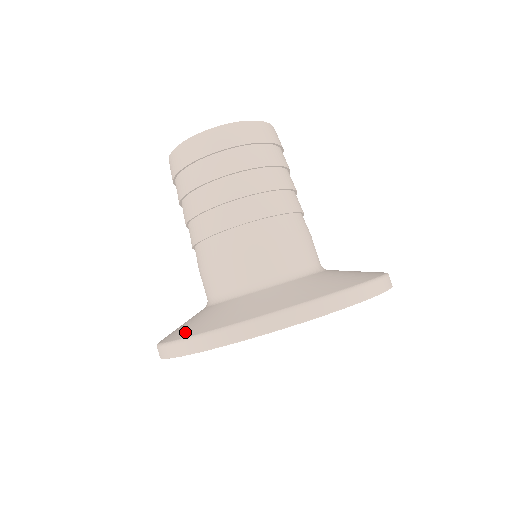
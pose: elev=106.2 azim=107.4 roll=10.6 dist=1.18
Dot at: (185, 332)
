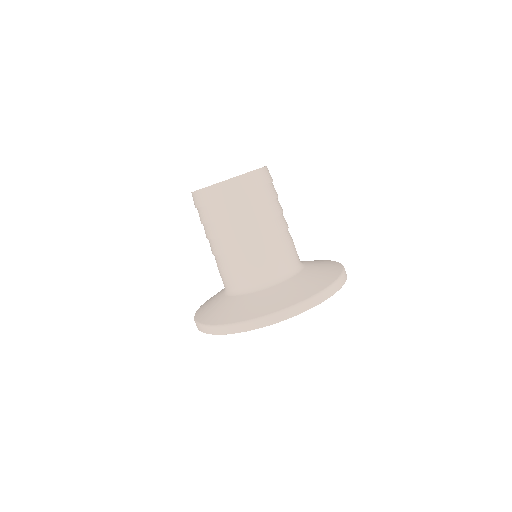
Dot at: (213, 319)
